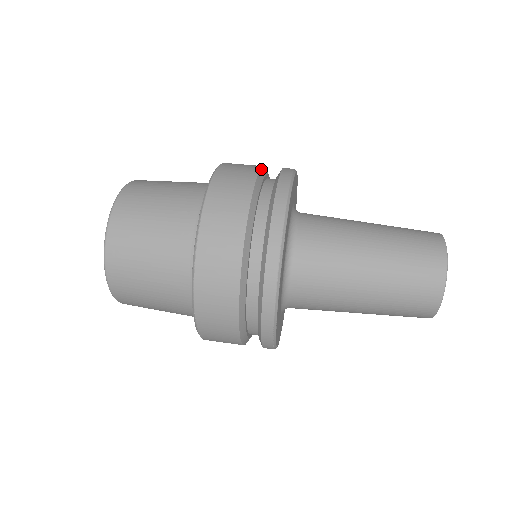
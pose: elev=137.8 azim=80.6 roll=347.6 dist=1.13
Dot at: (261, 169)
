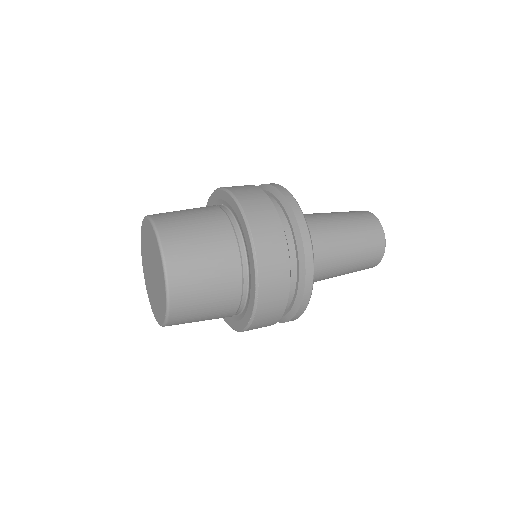
Dot at: occluded
